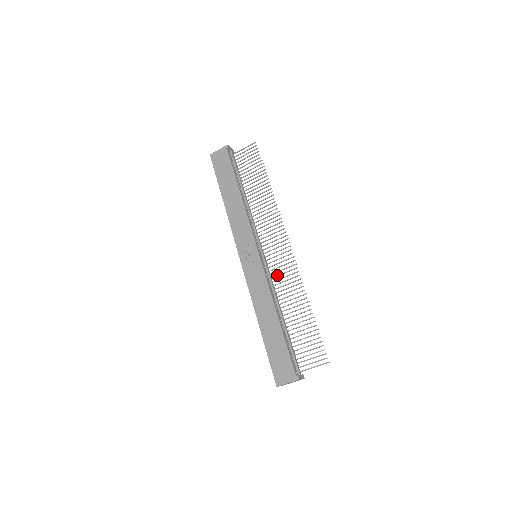
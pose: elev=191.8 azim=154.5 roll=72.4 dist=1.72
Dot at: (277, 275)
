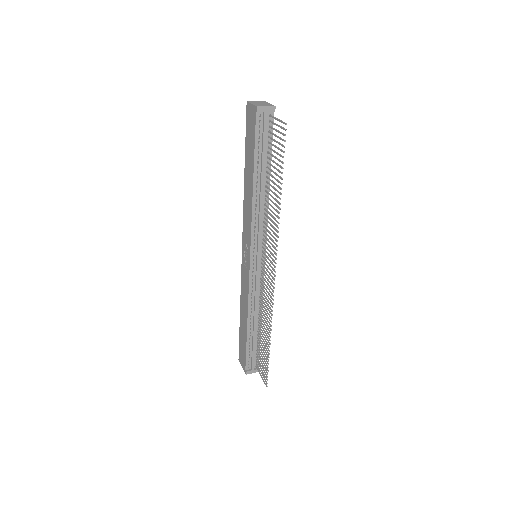
Dot at: (263, 290)
